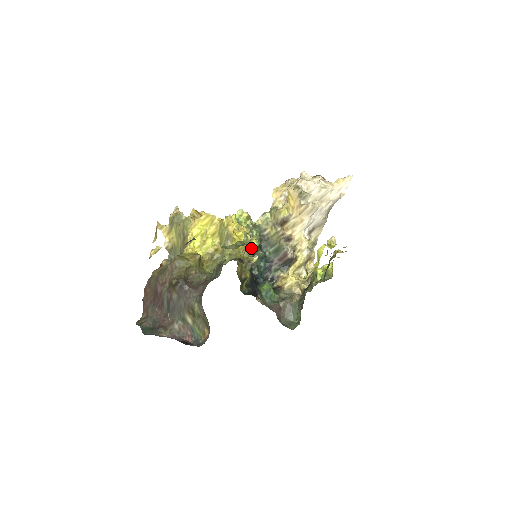
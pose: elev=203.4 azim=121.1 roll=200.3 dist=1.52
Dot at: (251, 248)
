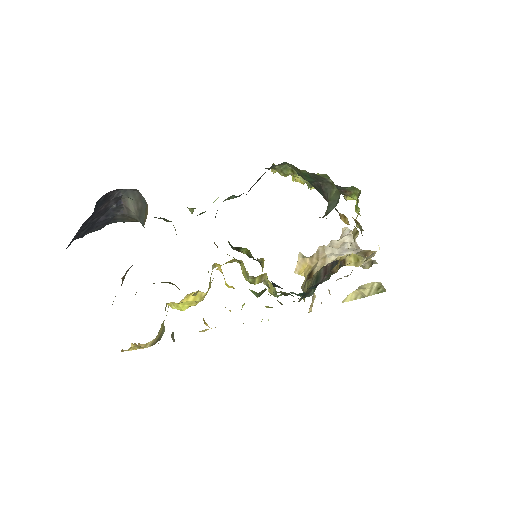
Dot at: occluded
